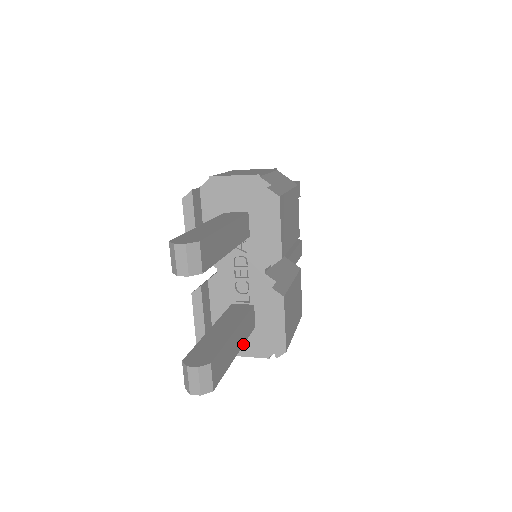
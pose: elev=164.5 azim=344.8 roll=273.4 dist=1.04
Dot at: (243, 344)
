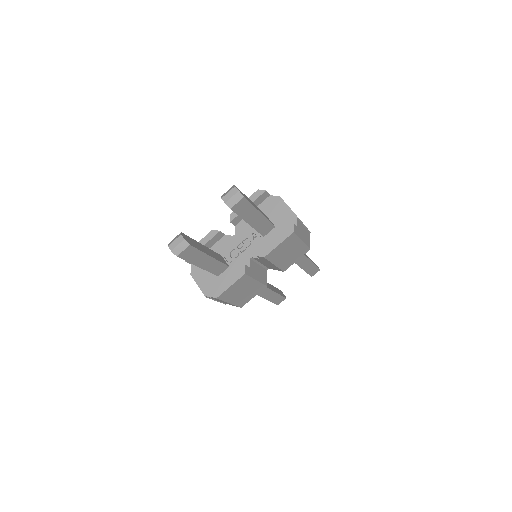
Dot at: (206, 270)
